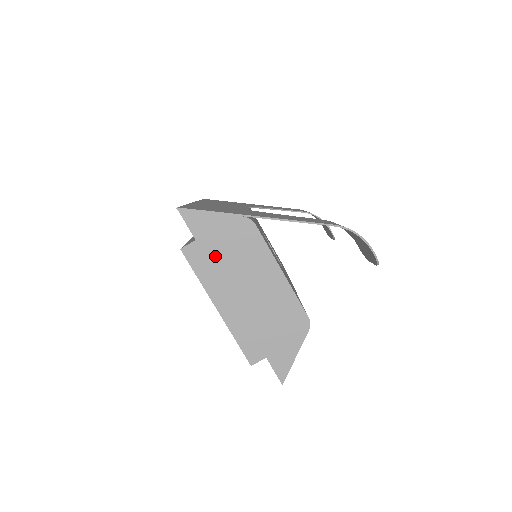
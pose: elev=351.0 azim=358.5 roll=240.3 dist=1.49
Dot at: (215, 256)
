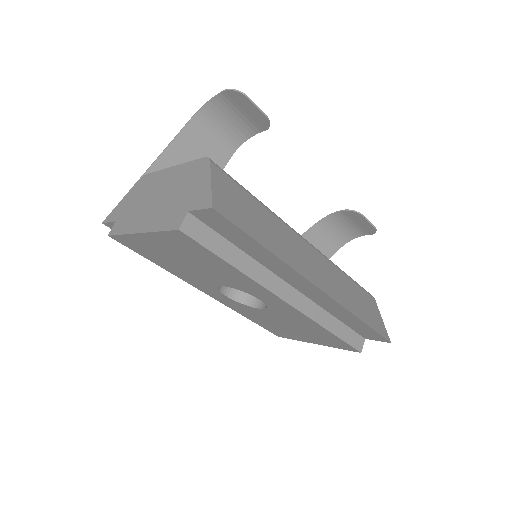
Dot at: (129, 213)
